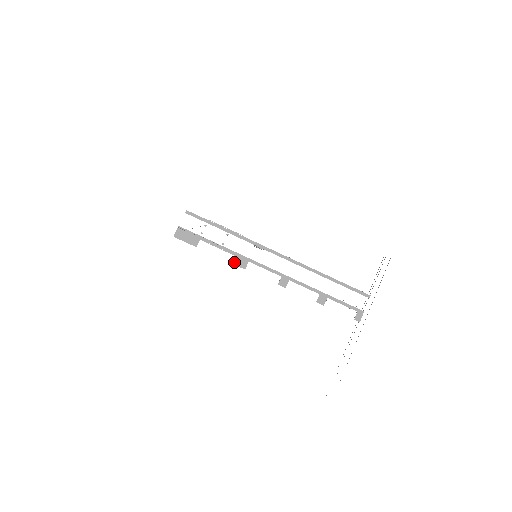
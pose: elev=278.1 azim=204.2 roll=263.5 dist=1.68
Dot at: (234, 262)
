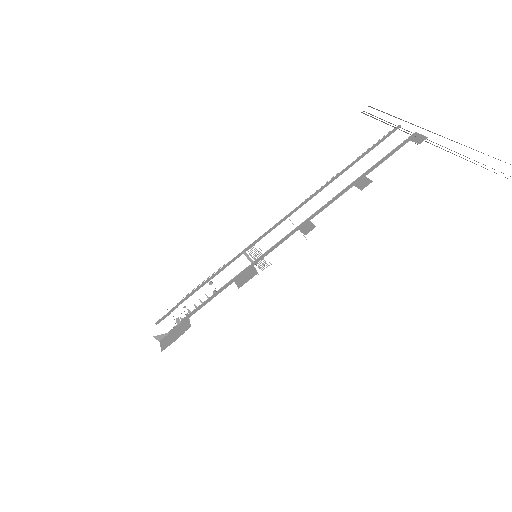
Dot at: (240, 285)
